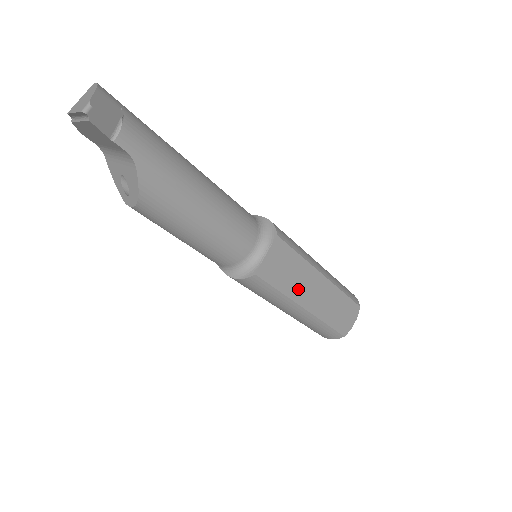
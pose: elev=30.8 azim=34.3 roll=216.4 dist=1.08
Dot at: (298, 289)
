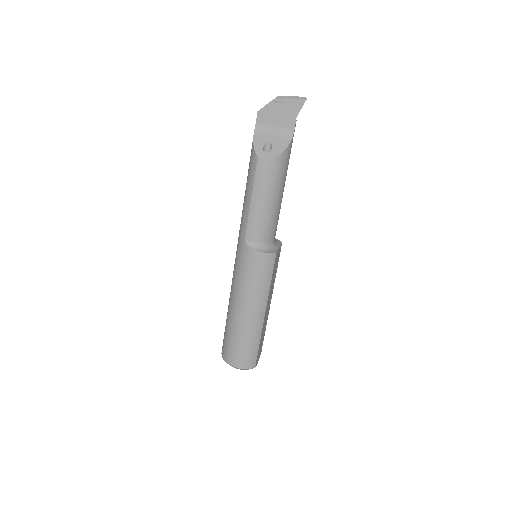
Dot at: (270, 292)
